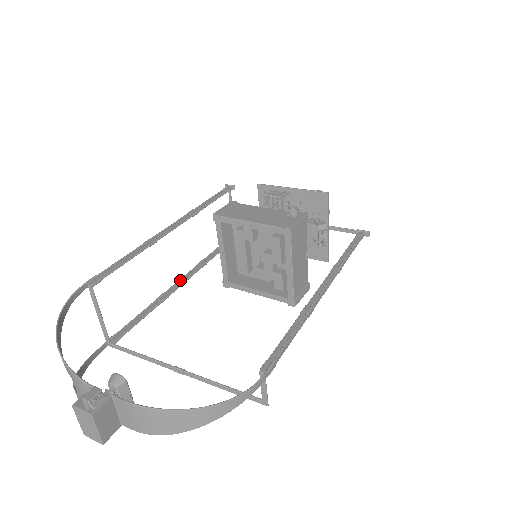
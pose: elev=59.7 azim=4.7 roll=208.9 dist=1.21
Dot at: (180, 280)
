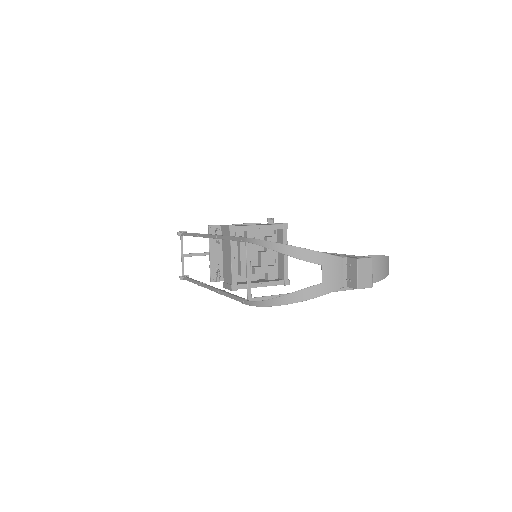
Dot at: (210, 286)
